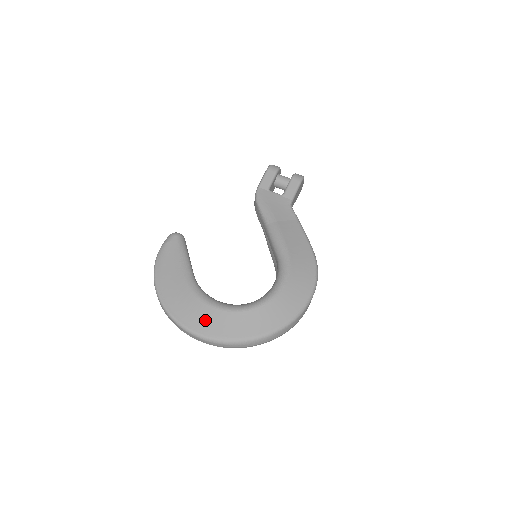
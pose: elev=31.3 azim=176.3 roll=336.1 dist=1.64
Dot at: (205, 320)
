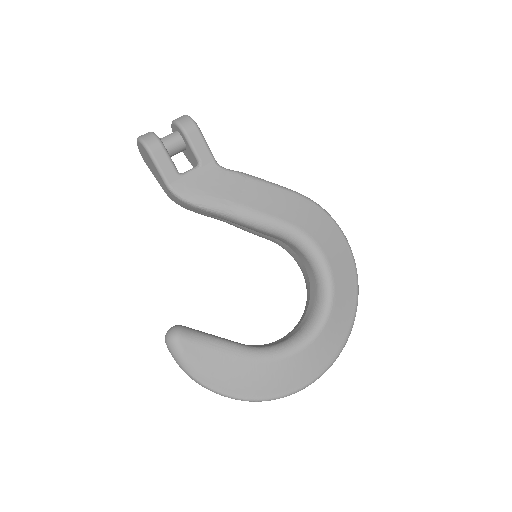
Dot at: (309, 365)
